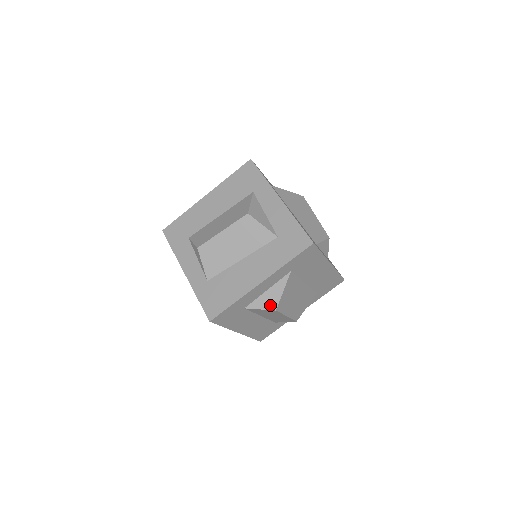
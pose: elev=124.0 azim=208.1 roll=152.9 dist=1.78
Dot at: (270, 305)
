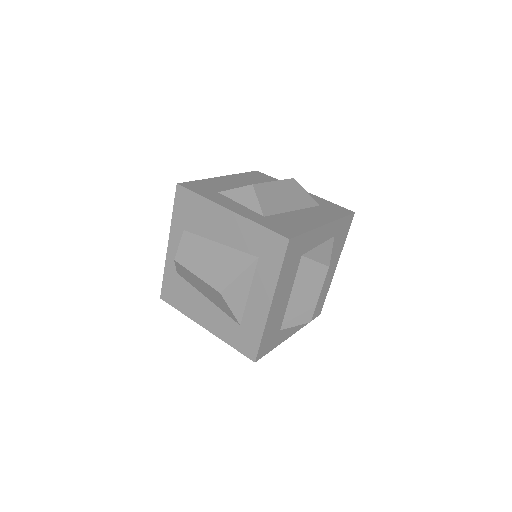
Dot at: (323, 260)
